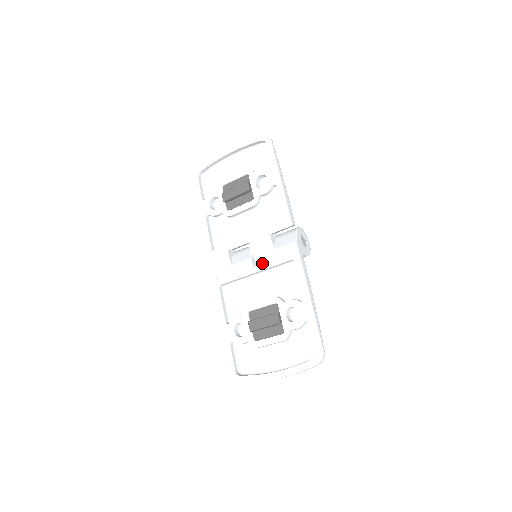
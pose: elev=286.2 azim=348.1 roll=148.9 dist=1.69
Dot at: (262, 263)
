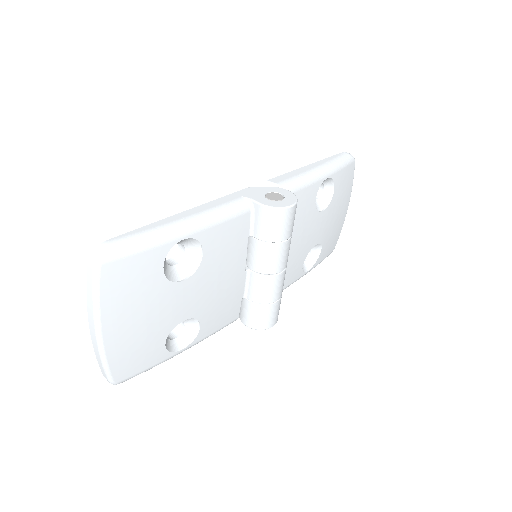
Dot at: occluded
